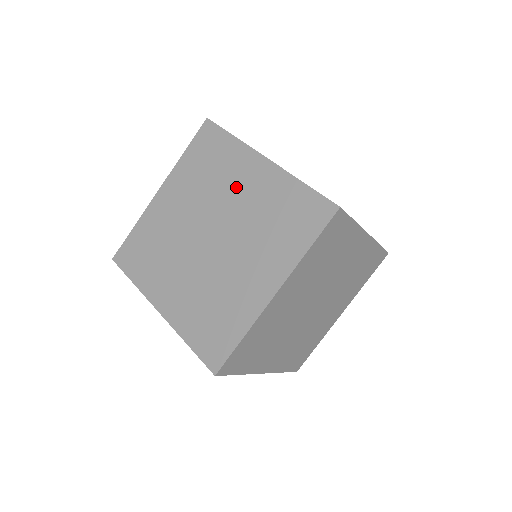
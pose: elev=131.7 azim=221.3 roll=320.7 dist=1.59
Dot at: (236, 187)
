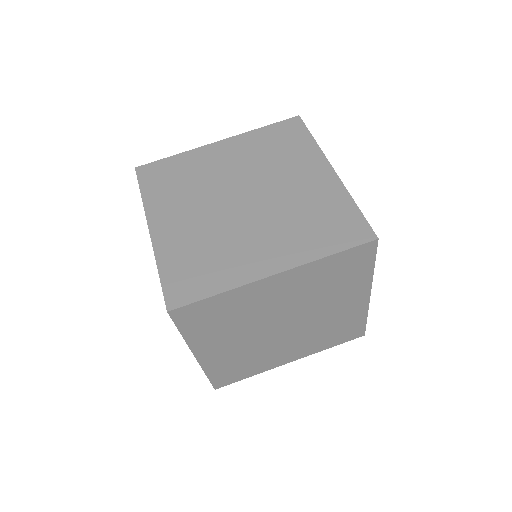
Dot at: (292, 175)
